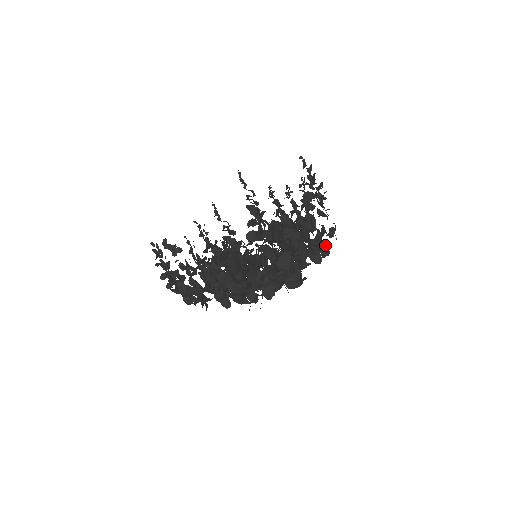
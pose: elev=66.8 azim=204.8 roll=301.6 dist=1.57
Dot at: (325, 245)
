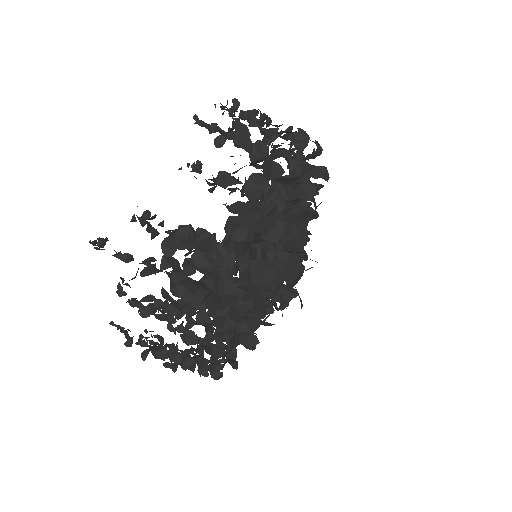
Dot at: (278, 149)
